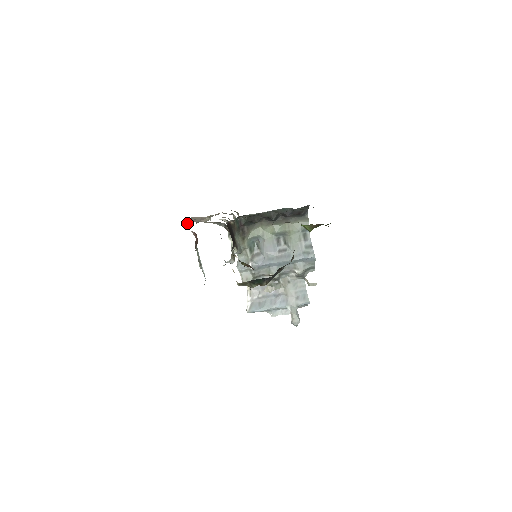
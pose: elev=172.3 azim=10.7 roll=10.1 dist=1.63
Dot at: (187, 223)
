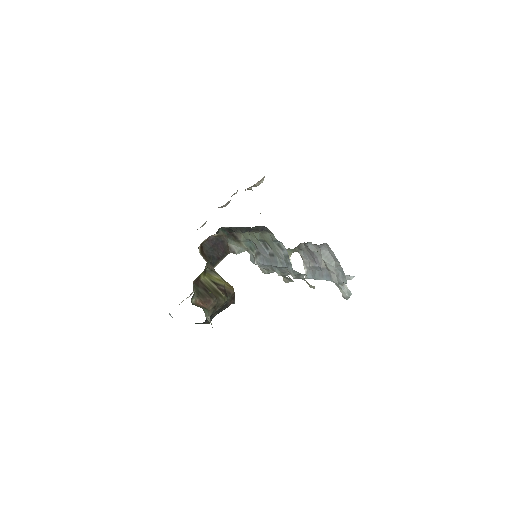
Dot at: (222, 207)
